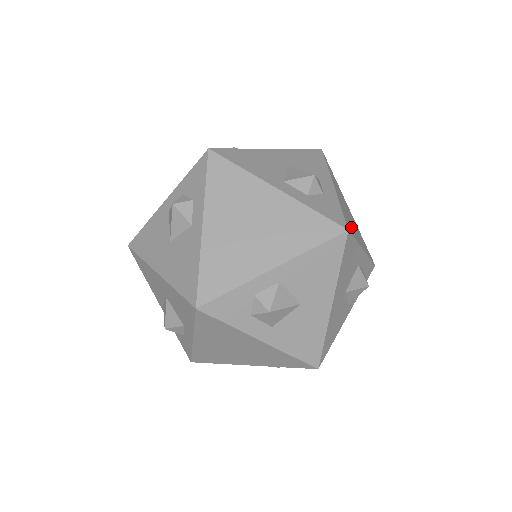
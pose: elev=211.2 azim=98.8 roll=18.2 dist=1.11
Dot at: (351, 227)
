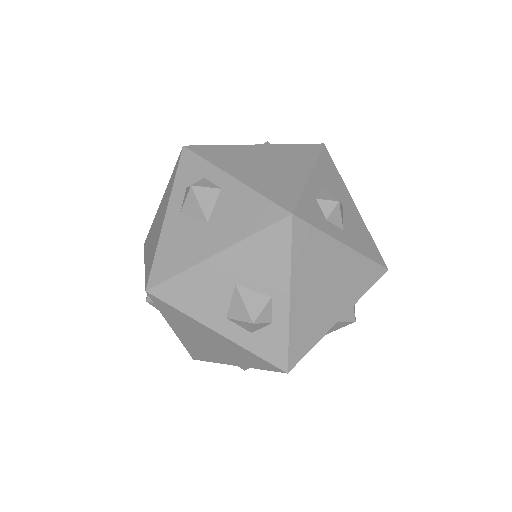
Dot at: (310, 333)
